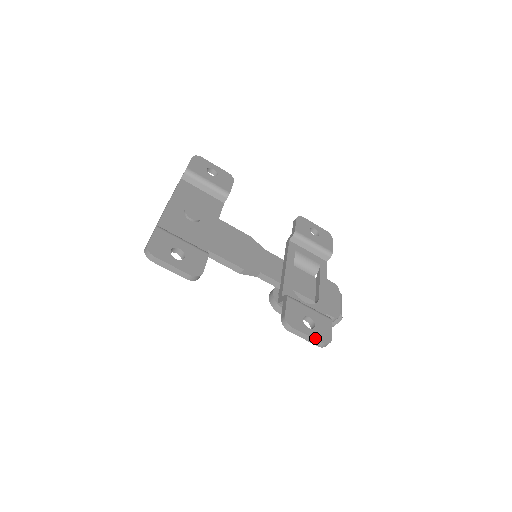
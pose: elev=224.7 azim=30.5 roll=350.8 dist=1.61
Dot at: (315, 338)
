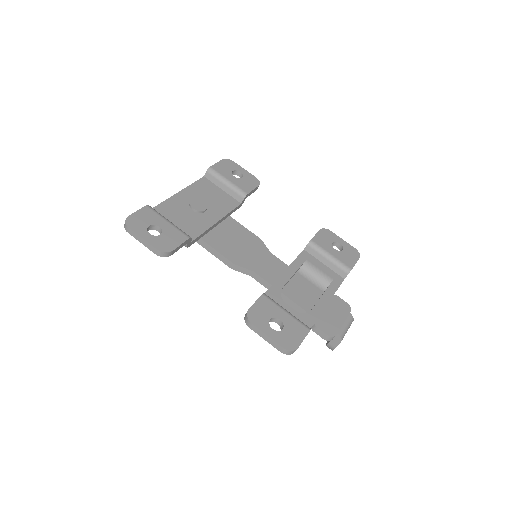
Dot at: (275, 340)
